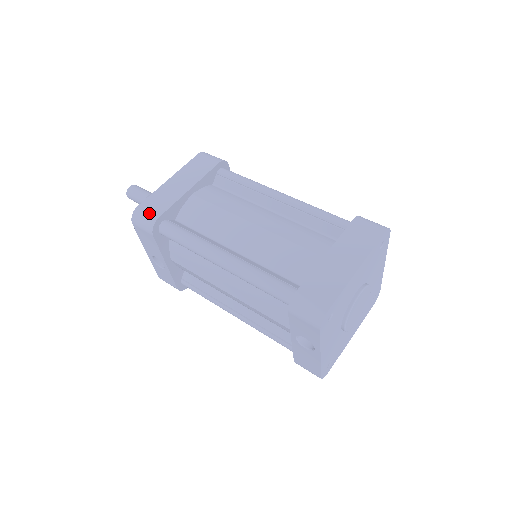
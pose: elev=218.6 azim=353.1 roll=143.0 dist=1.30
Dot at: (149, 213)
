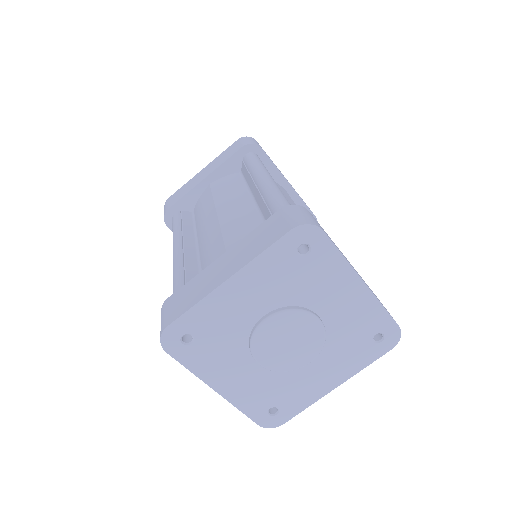
Dot at: (168, 204)
